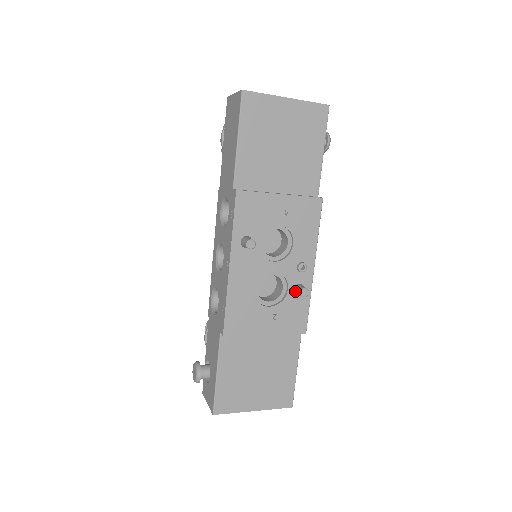
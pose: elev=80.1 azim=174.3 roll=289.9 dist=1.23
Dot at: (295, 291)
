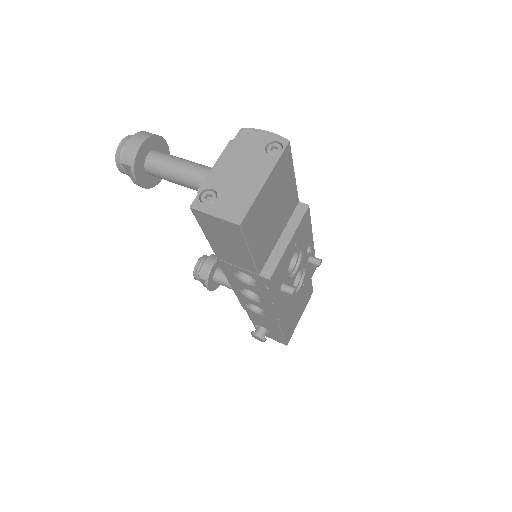
Dot at: (309, 264)
